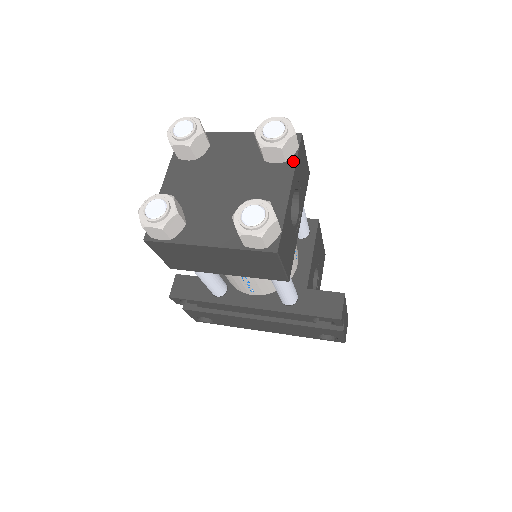
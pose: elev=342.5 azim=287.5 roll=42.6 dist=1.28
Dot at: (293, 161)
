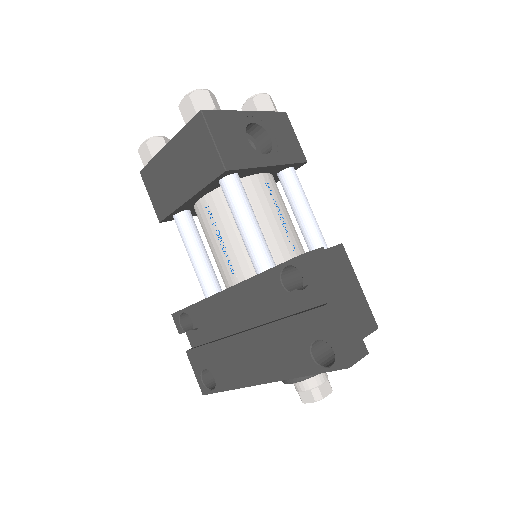
Dot at: (265, 113)
